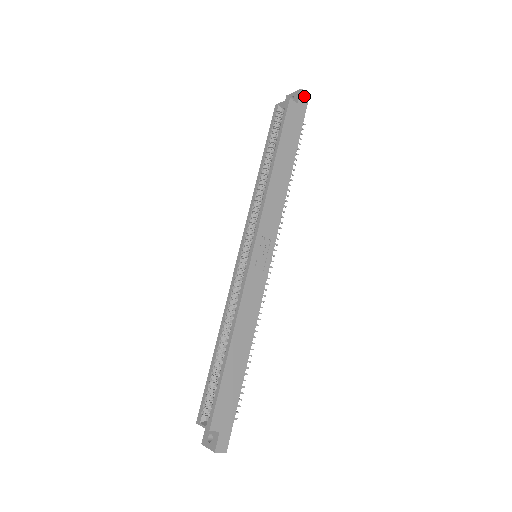
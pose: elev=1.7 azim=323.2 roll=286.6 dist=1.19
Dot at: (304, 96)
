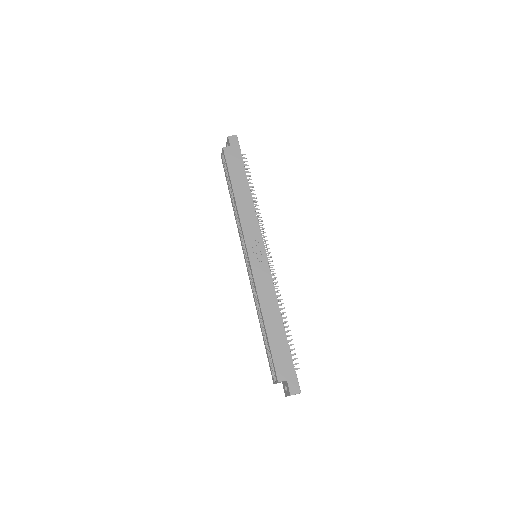
Dot at: (233, 139)
